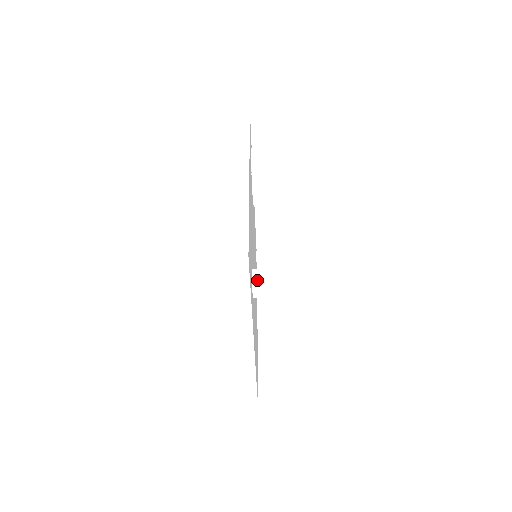
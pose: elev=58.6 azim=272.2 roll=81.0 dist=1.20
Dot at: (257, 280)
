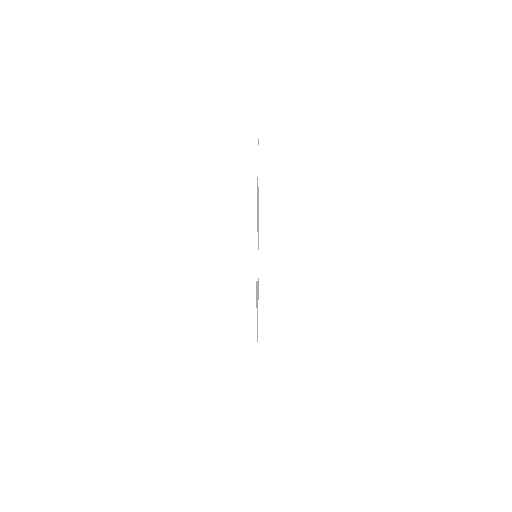
Dot at: (255, 178)
